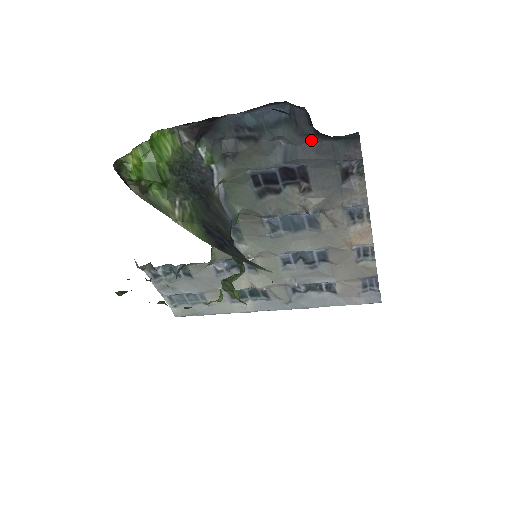
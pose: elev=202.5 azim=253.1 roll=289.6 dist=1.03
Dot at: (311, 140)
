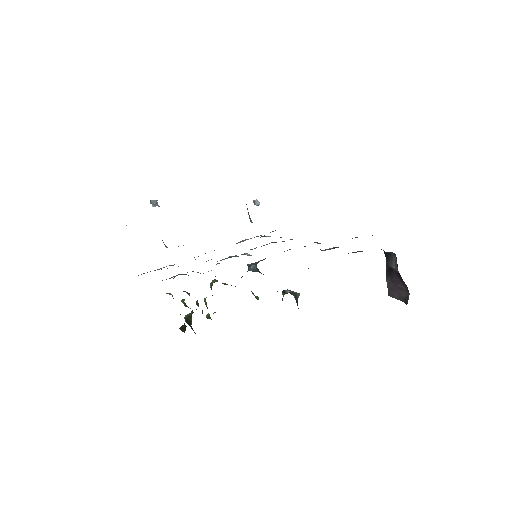
Dot at: occluded
